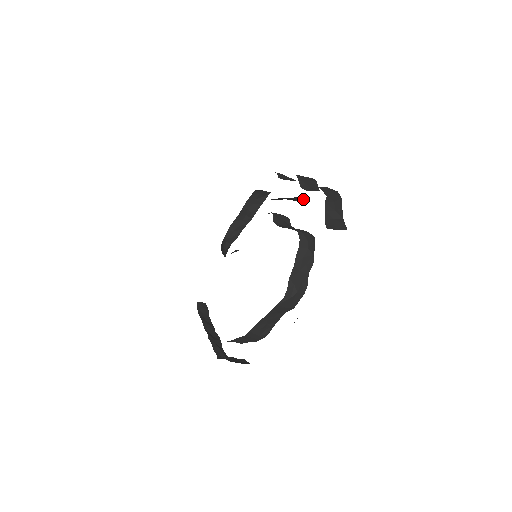
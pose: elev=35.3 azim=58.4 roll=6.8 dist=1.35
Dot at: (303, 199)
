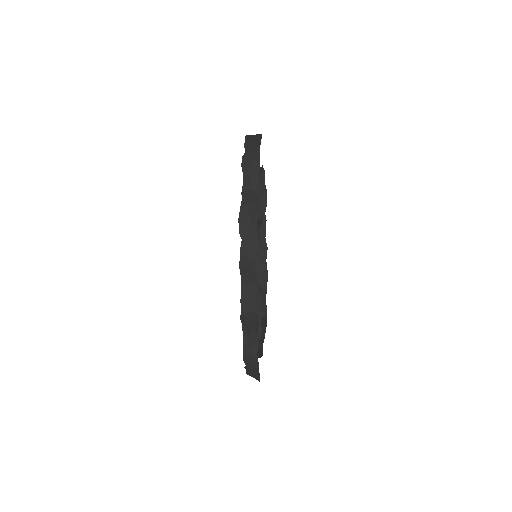
Dot at: occluded
